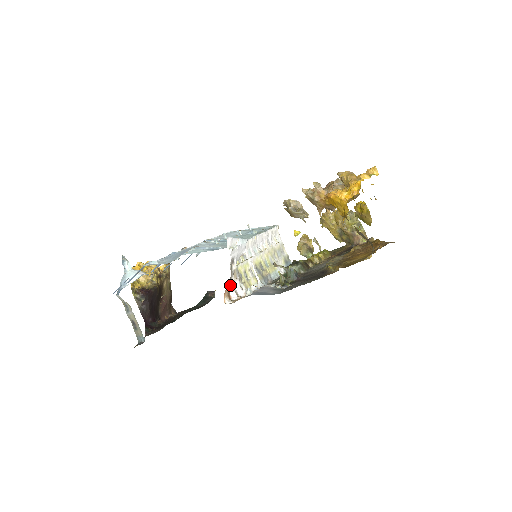
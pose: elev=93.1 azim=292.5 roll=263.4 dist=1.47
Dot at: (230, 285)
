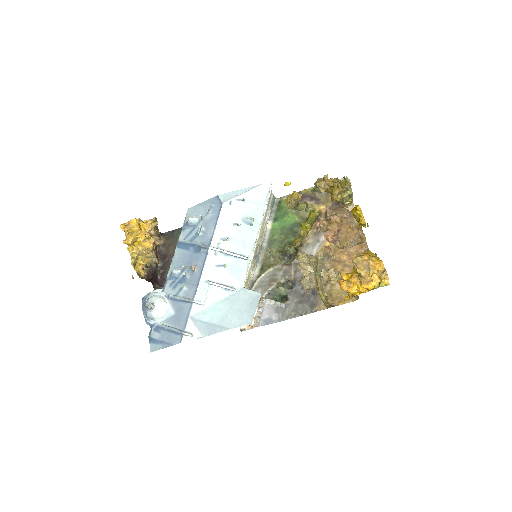
Dot at: occluded
